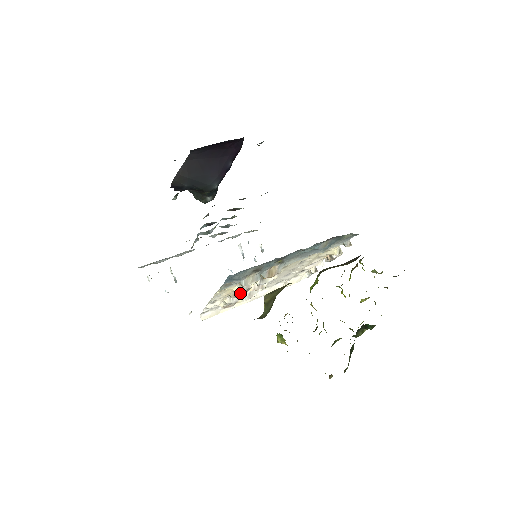
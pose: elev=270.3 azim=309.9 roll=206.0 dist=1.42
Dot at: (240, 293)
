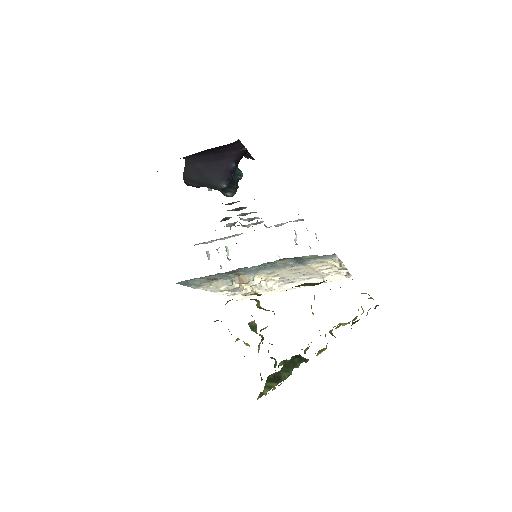
Dot at: (228, 290)
